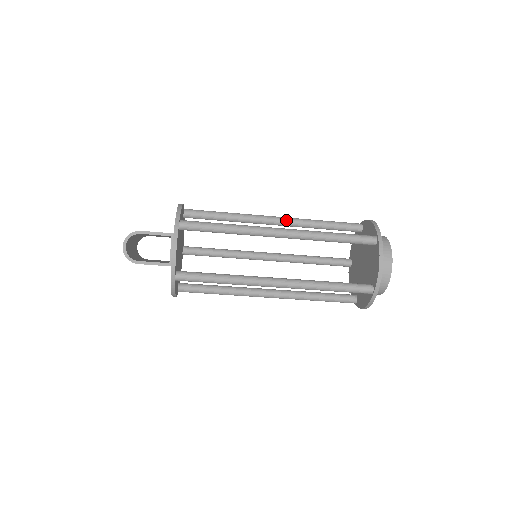
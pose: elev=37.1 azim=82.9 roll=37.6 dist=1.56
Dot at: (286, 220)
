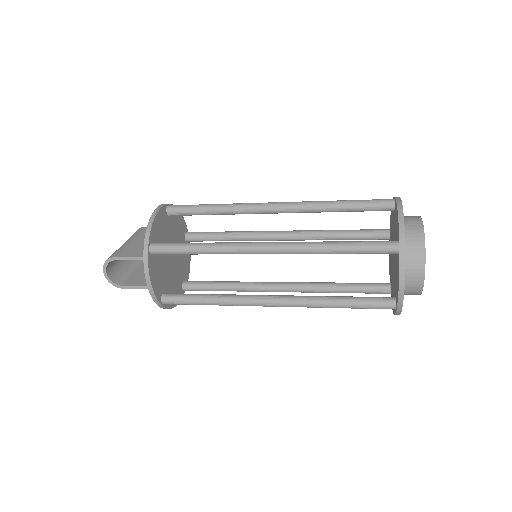
Dot at: (288, 208)
